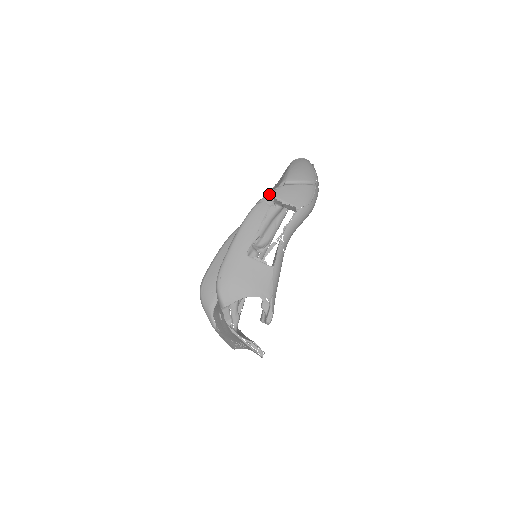
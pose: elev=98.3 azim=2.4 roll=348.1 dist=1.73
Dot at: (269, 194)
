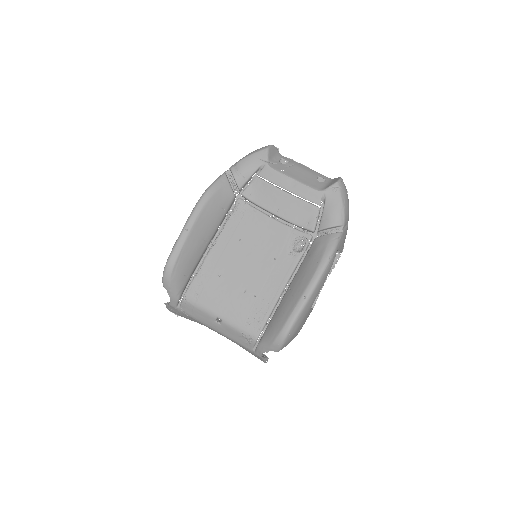
Dot at: (337, 246)
